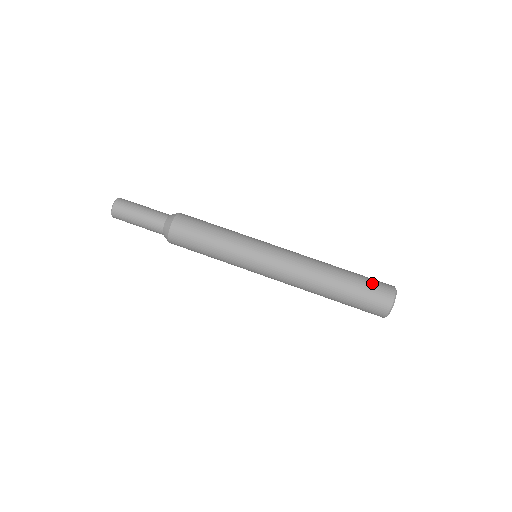
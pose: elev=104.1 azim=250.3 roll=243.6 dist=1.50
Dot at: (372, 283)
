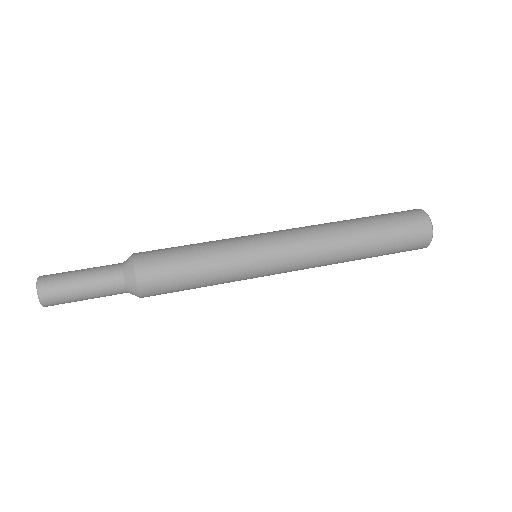
Dot at: (398, 216)
